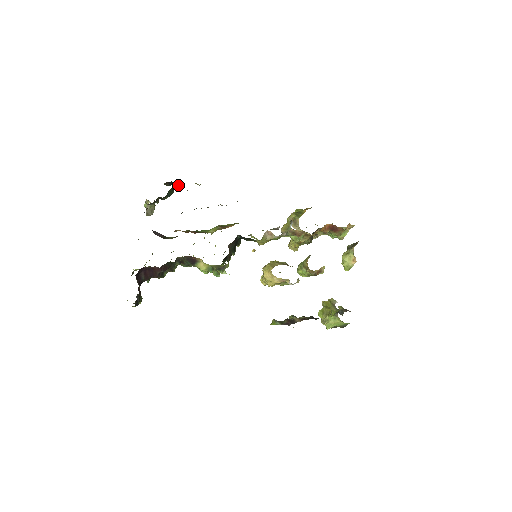
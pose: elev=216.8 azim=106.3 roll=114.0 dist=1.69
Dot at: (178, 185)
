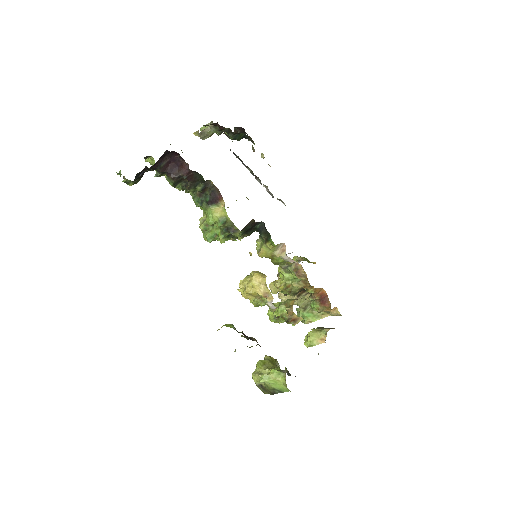
Dot at: (250, 139)
